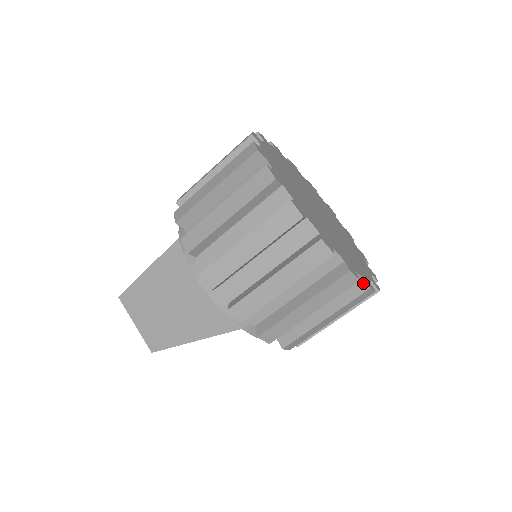
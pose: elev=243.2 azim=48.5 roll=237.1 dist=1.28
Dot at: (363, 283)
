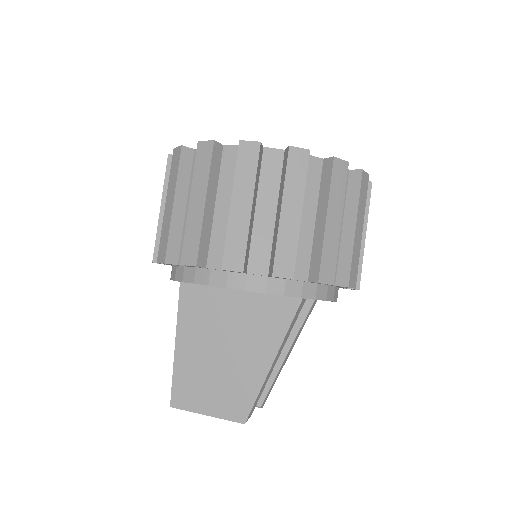
Dot at: (354, 173)
